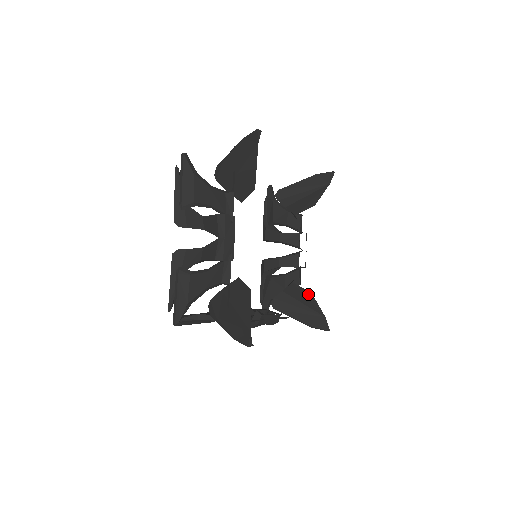
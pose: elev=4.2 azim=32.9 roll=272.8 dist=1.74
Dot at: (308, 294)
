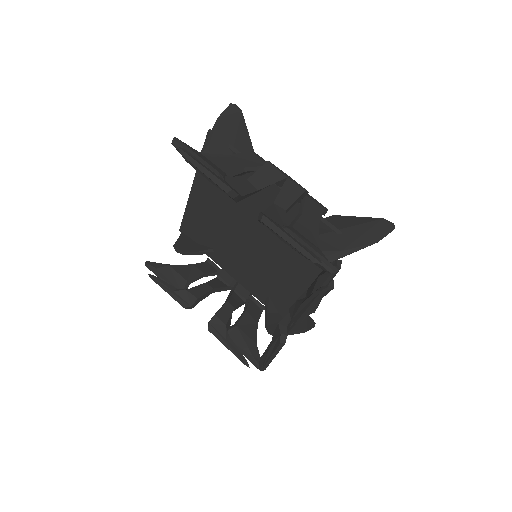
Dot at: occluded
